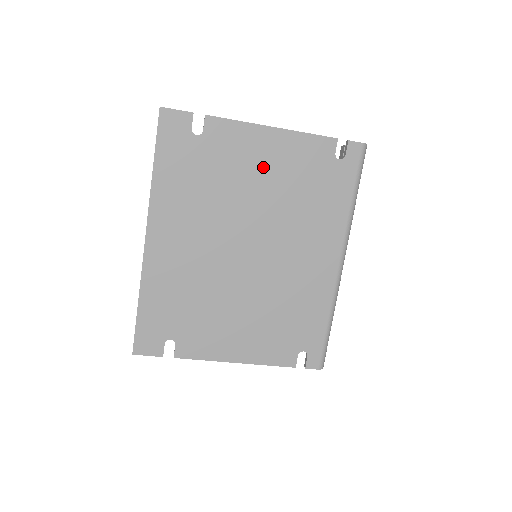
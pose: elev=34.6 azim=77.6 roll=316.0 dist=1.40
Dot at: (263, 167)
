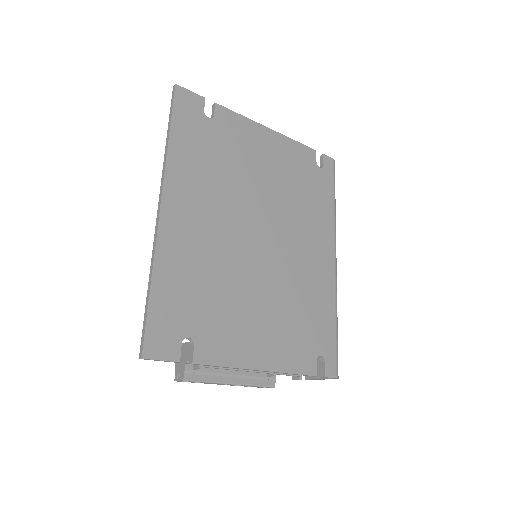
Dot at: (265, 160)
